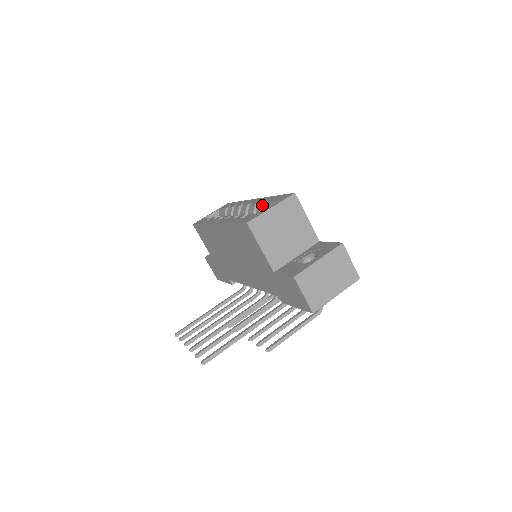
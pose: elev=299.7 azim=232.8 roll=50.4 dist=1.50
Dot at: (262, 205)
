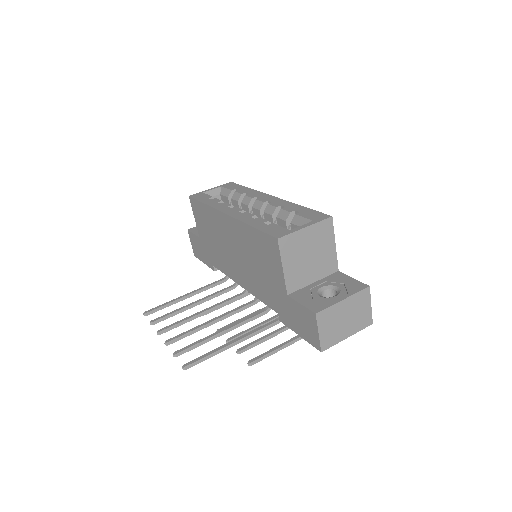
Dot at: (287, 213)
